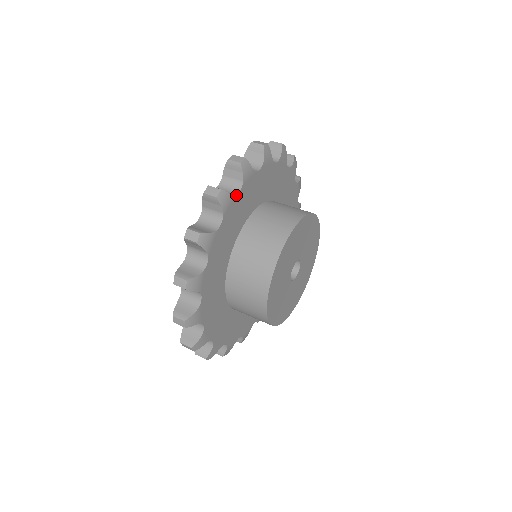
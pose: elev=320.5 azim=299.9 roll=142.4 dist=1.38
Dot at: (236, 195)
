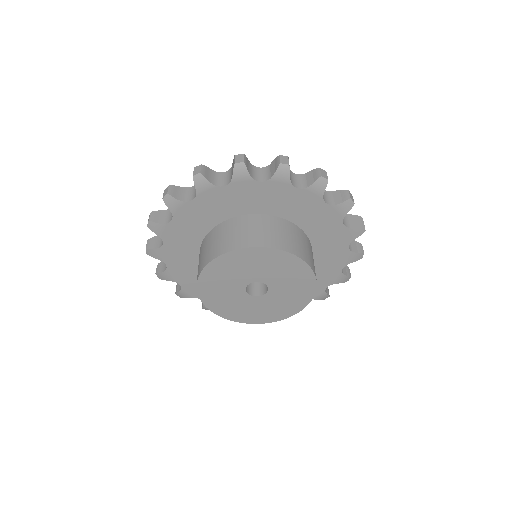
Dot at: (293, 185)
